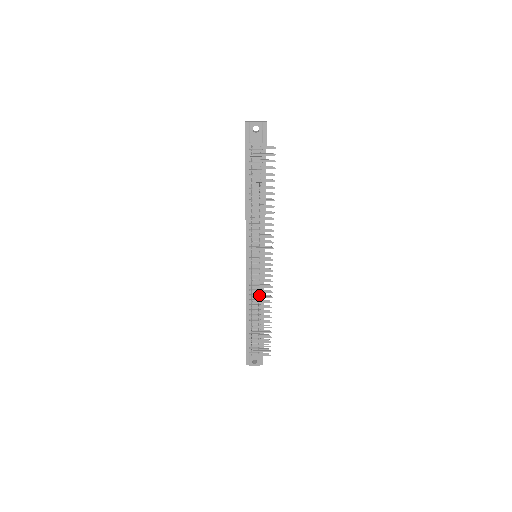
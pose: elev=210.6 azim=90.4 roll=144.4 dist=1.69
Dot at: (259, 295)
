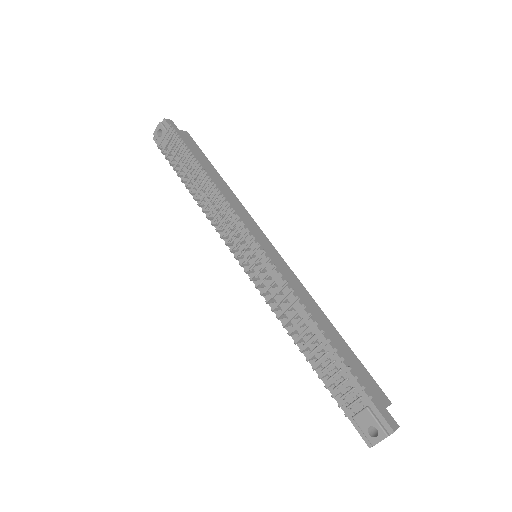
Dot at: (281, 301)
